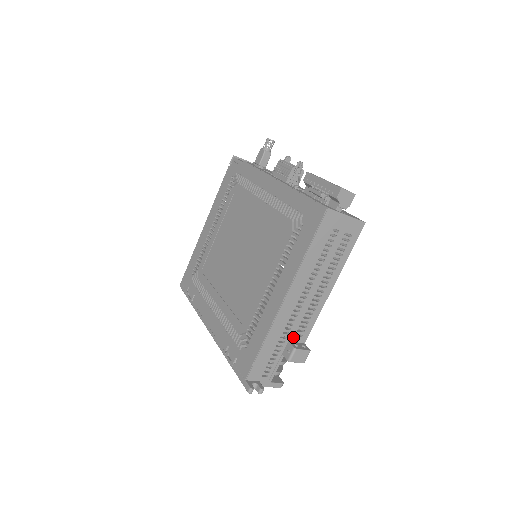
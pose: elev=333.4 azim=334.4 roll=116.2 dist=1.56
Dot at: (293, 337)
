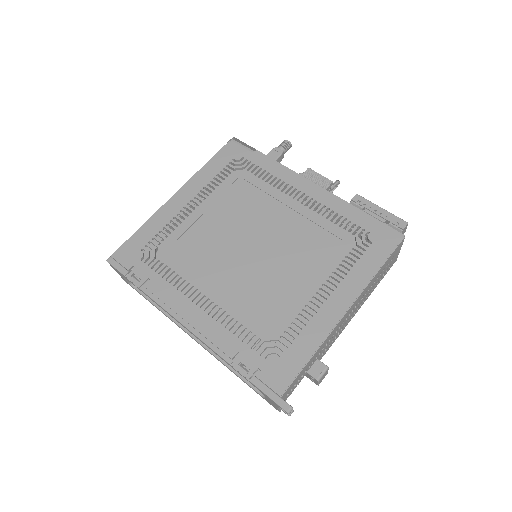
Dot at: (321, 355)
